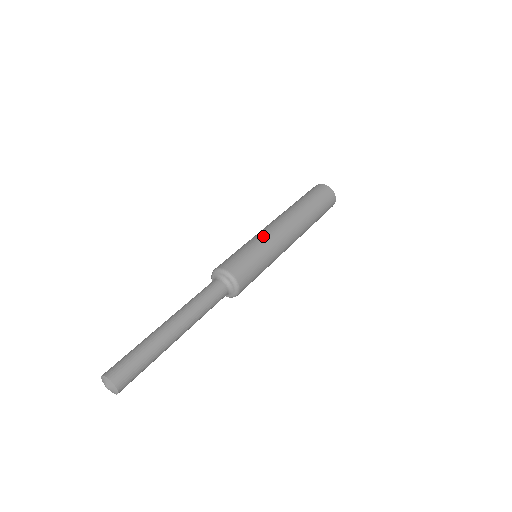
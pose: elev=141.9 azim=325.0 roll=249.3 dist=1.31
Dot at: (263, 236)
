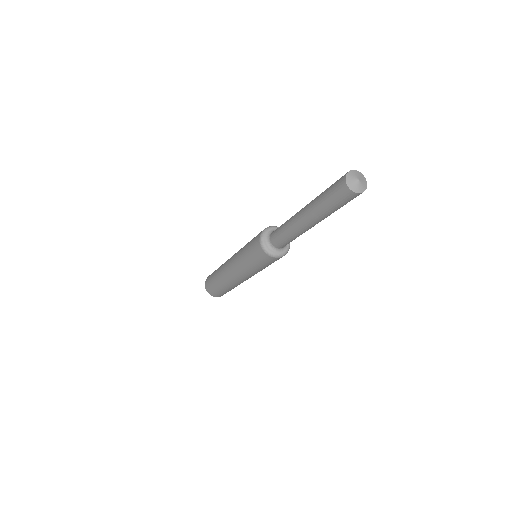
Dot at: occluded
